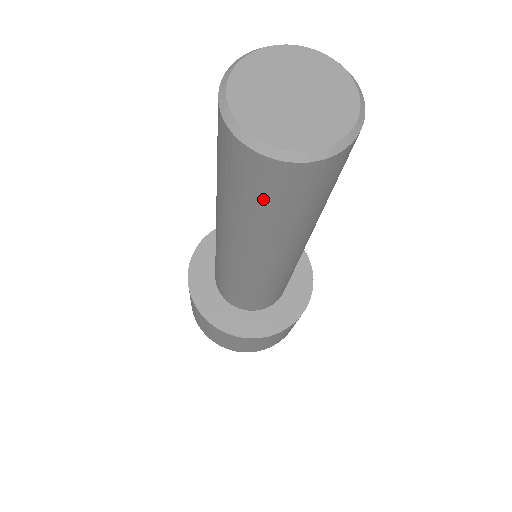
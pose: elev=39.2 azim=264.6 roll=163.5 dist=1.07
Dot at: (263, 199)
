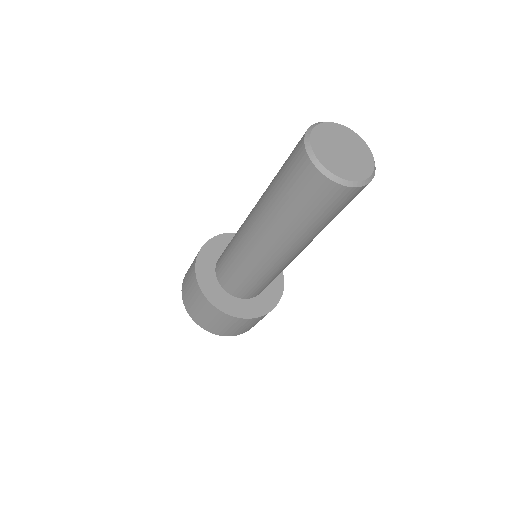
Dot at: (314, 206)
